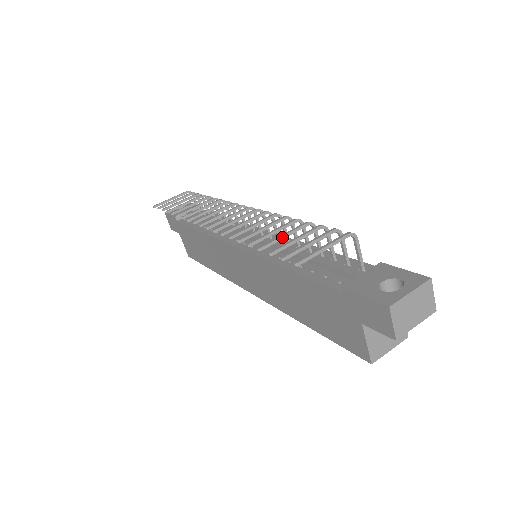
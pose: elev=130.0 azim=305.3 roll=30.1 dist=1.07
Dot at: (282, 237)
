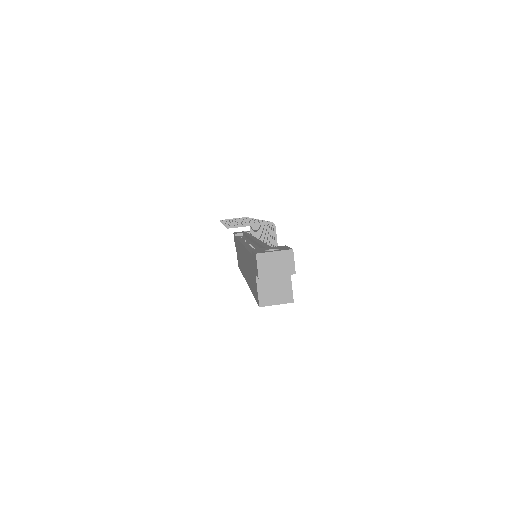
Dot at: occluded
